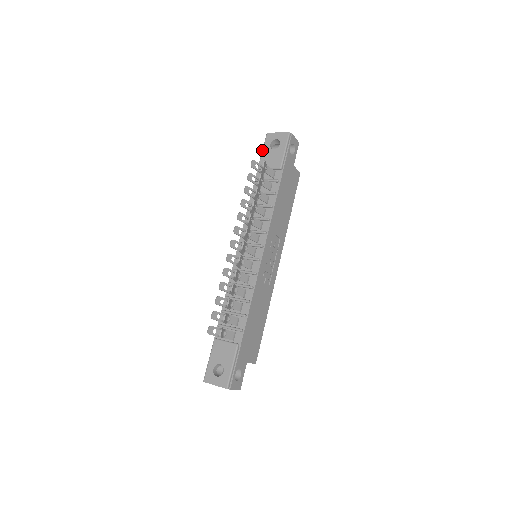
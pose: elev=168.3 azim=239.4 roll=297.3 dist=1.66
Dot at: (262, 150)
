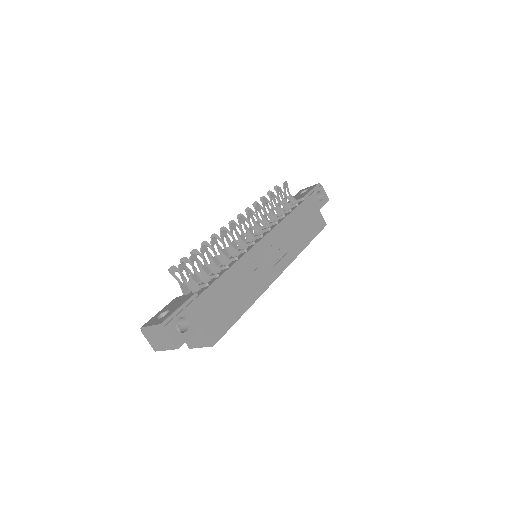
Dot at: occluded
